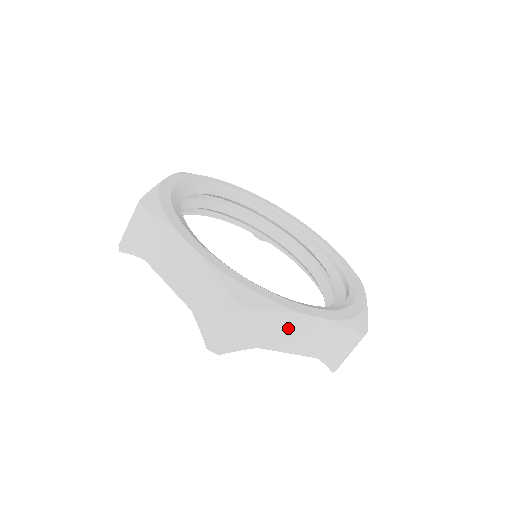
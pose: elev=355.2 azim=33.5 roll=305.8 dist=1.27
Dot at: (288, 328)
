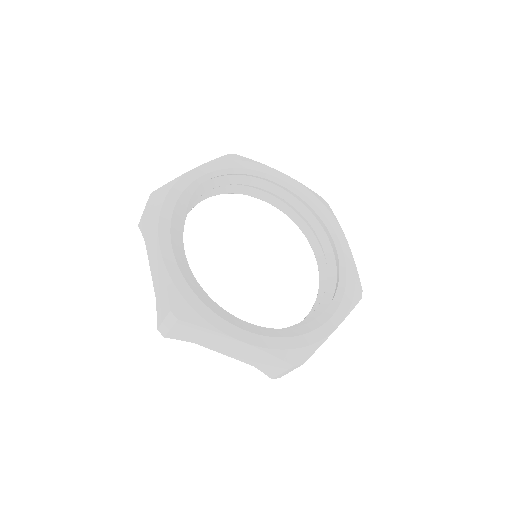
Dot at: occluded
